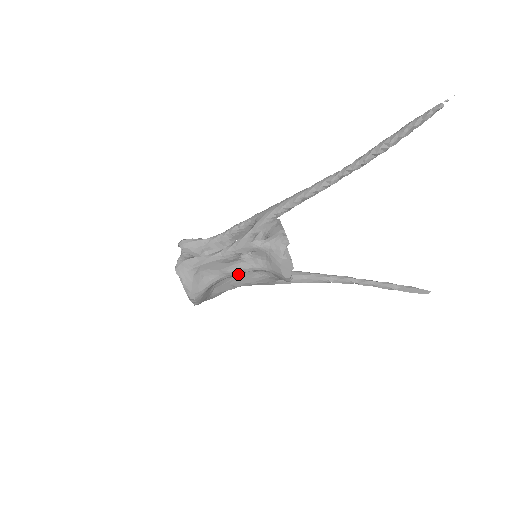
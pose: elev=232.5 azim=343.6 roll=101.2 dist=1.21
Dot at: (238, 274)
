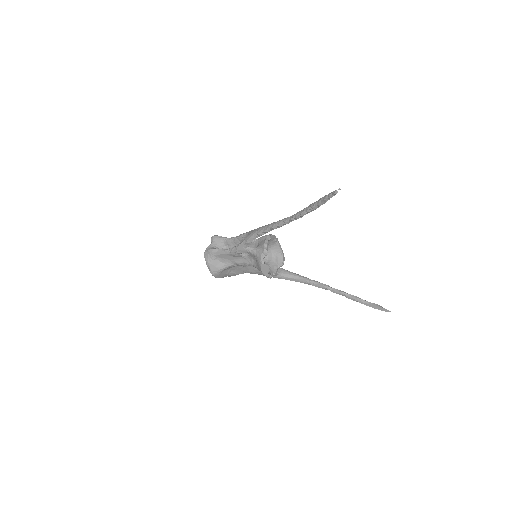
Dot at: (244, 265)
